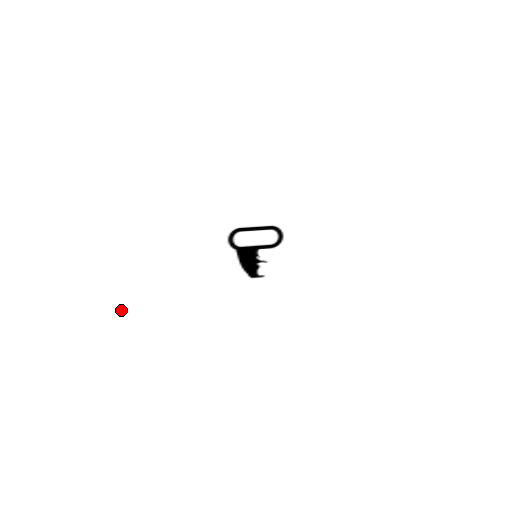
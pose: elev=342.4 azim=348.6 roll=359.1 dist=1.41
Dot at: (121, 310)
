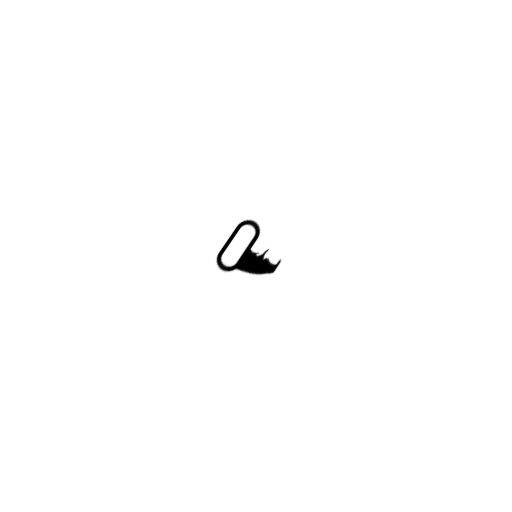
Dot at: (213, 416)
